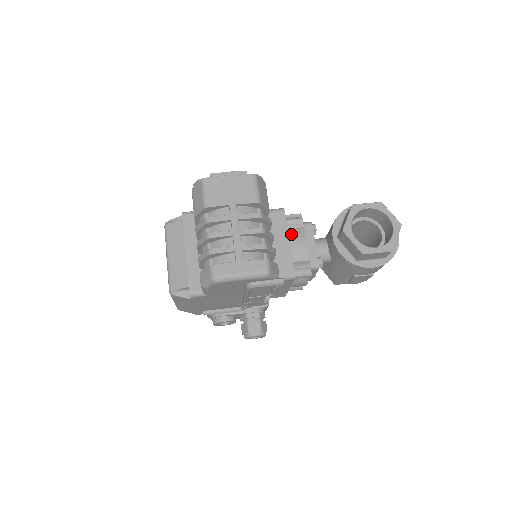
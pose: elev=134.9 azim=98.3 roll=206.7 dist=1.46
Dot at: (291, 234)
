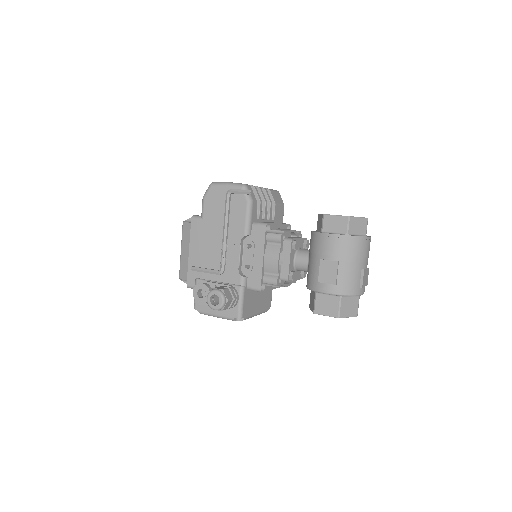
Dot at: occluded
